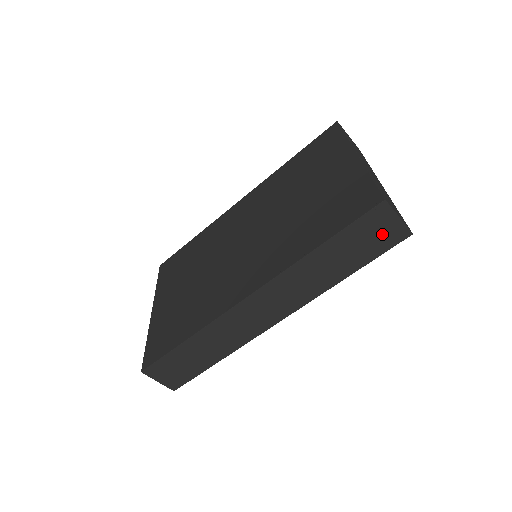
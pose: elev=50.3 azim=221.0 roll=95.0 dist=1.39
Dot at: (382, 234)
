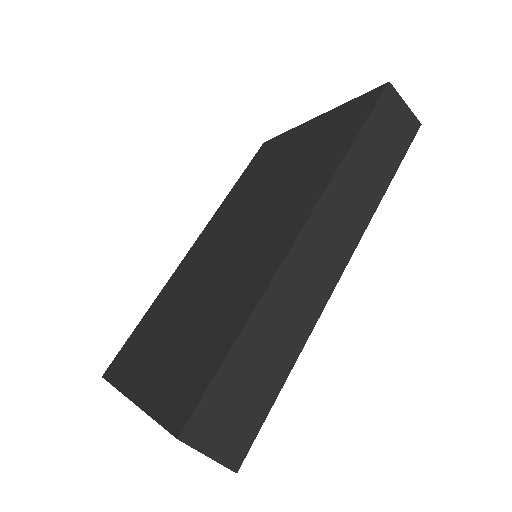
Dot at: (399, 124)
